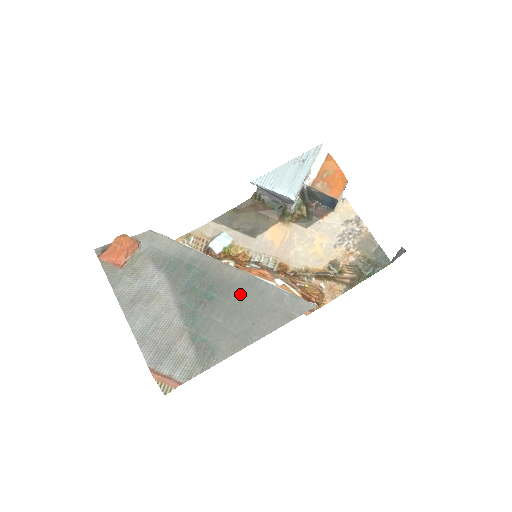
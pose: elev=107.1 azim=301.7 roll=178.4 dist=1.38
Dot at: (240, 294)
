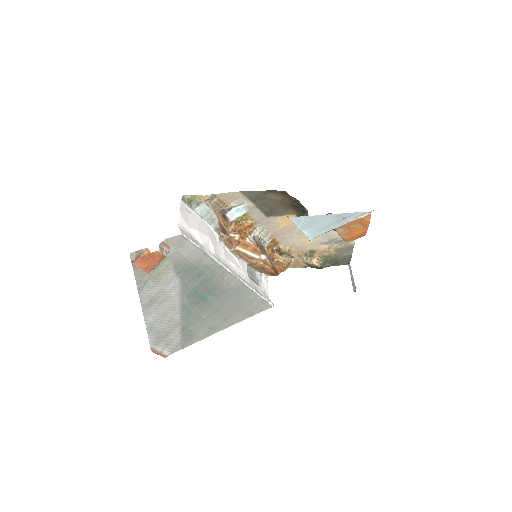
Dot at: (227, 298)
